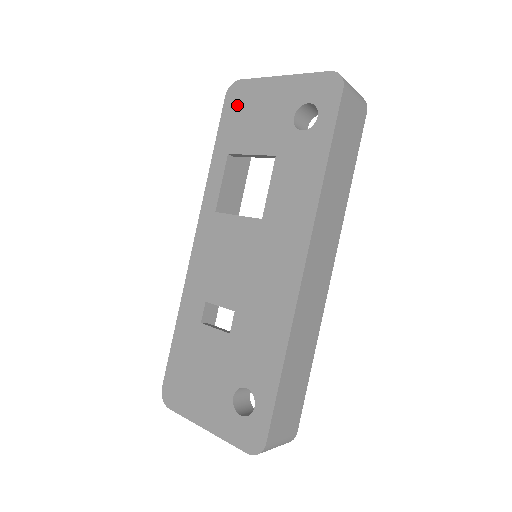
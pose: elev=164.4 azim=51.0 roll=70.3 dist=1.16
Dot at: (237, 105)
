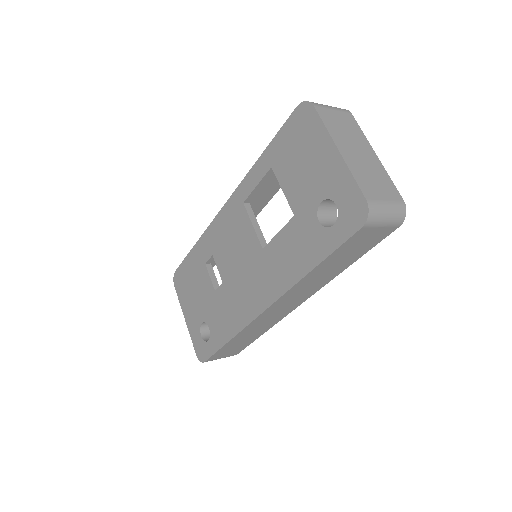
Dot at: (298, 130)
